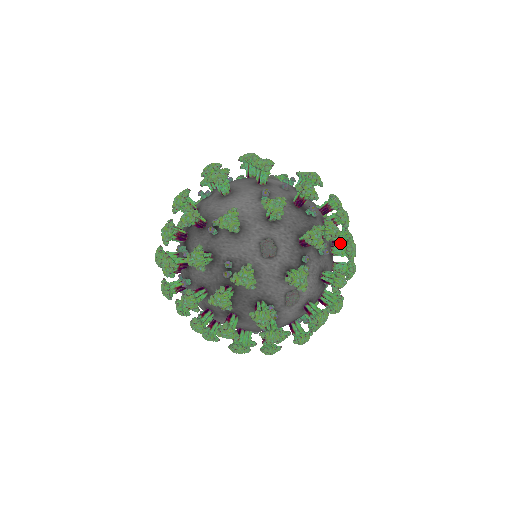
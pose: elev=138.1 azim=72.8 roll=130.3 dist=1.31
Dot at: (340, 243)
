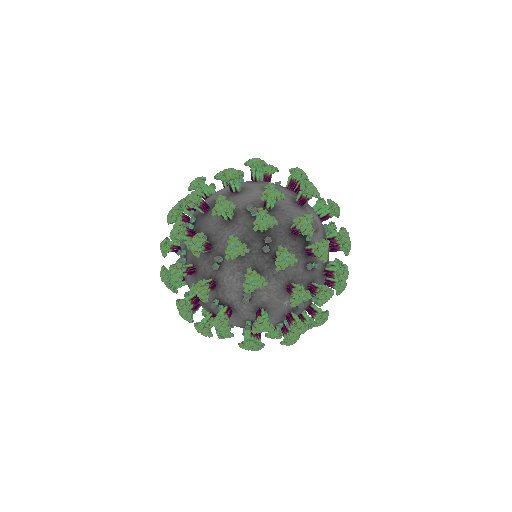
Dot at: occluded
